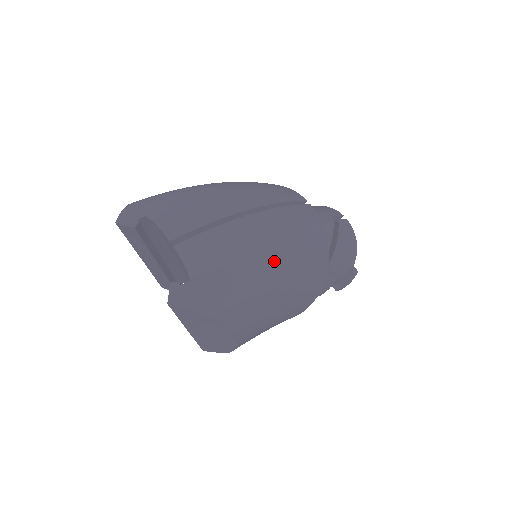
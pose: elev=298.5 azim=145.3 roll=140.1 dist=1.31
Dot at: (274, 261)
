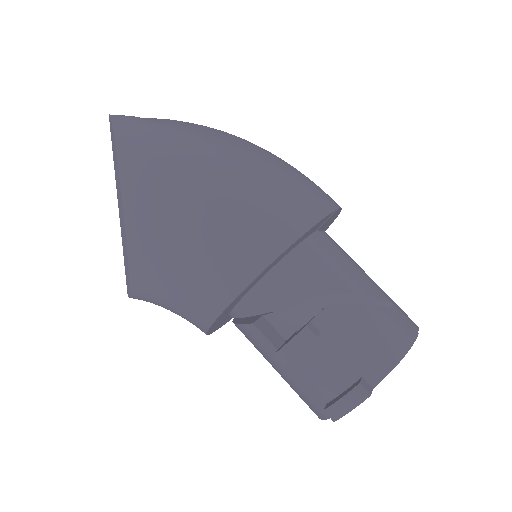
Dot at: (213, 155)
